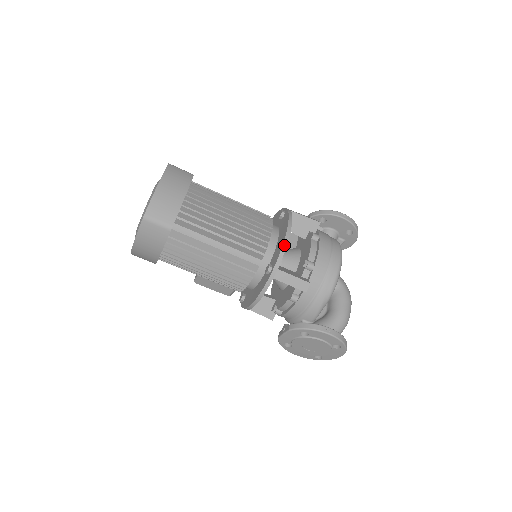
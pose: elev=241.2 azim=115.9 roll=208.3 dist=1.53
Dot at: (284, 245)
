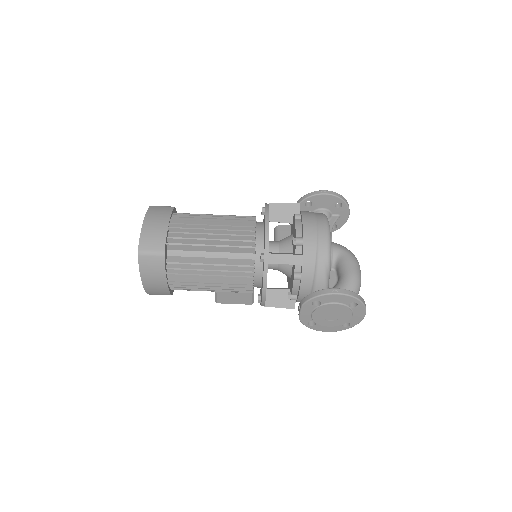
Dot at: (266, 231)
